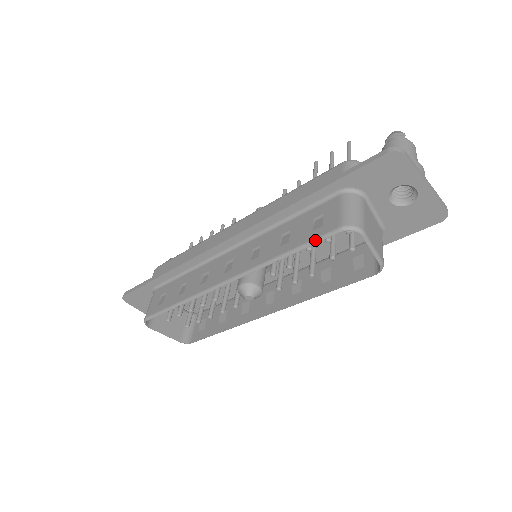
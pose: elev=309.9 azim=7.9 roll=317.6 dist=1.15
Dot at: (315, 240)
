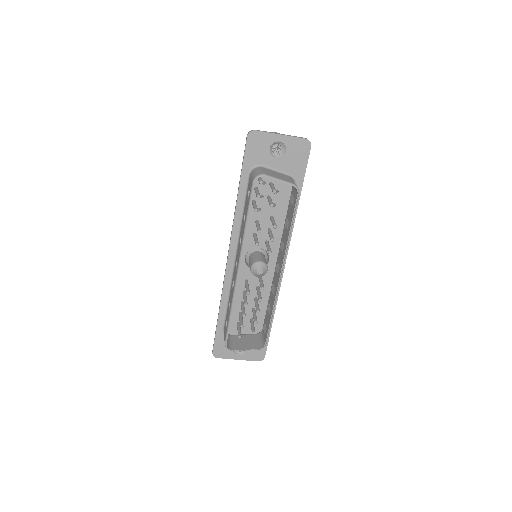
Dot at: (250, 200)
